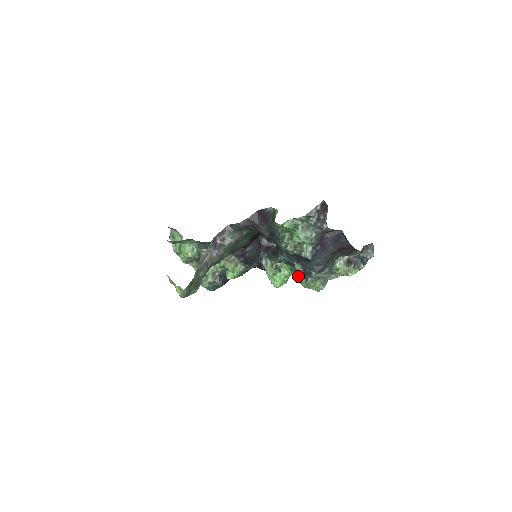
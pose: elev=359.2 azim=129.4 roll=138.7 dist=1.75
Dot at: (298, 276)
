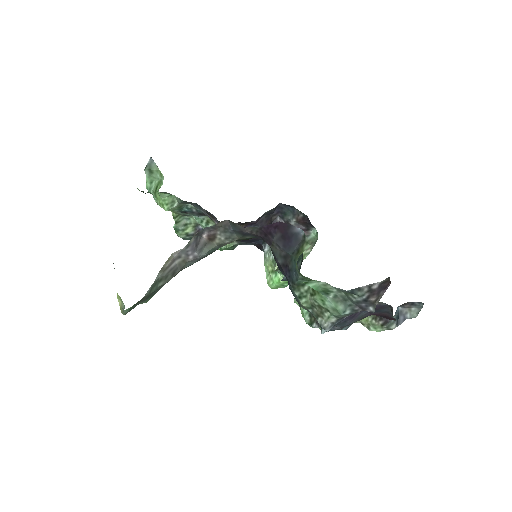
Dot at: occluded
